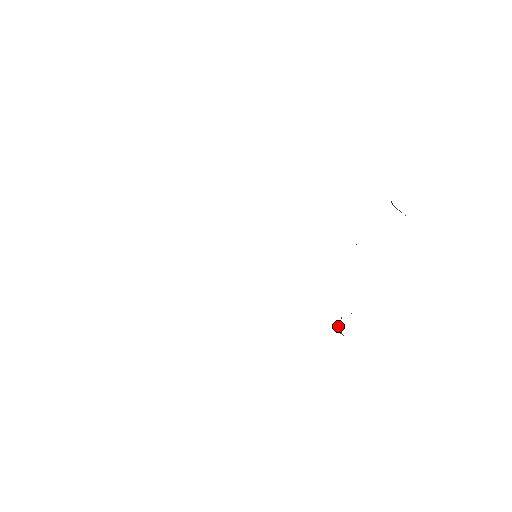
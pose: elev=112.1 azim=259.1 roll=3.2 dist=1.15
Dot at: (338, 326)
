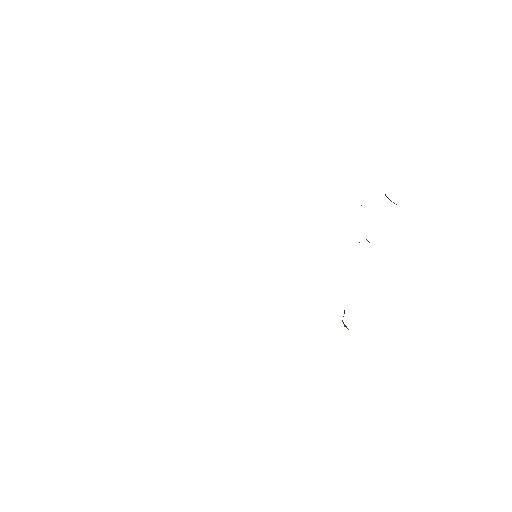
Dot at: occluded
